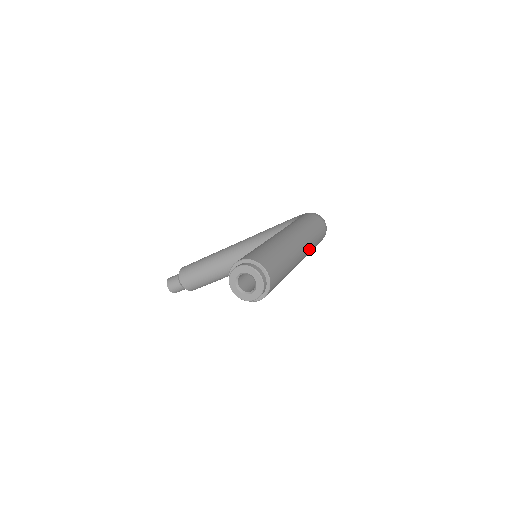
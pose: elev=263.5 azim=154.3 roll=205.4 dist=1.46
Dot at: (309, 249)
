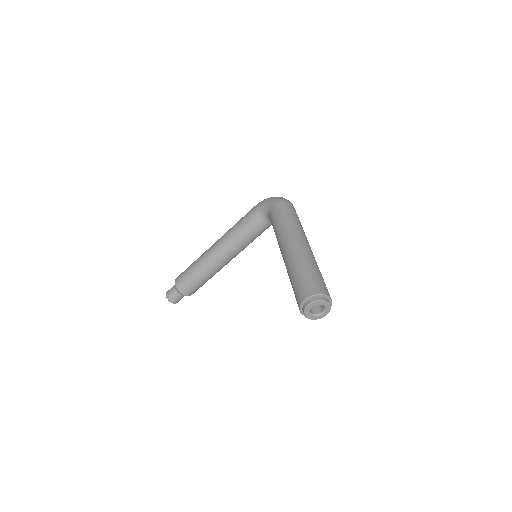
Dot at: occluded
